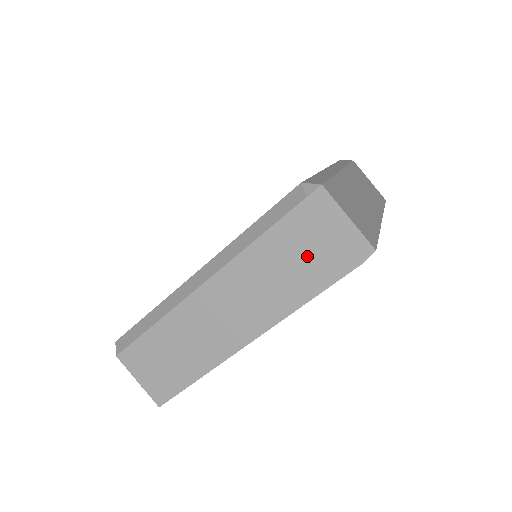
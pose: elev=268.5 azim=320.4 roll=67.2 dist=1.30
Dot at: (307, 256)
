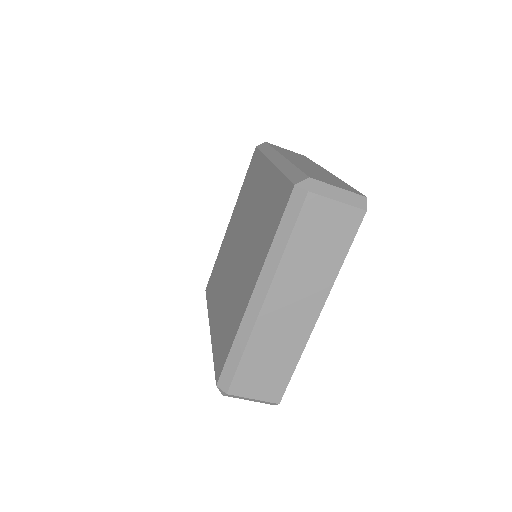
Dot at: occluded
